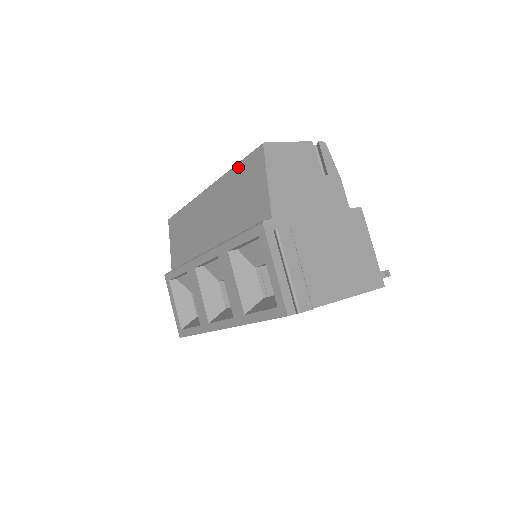
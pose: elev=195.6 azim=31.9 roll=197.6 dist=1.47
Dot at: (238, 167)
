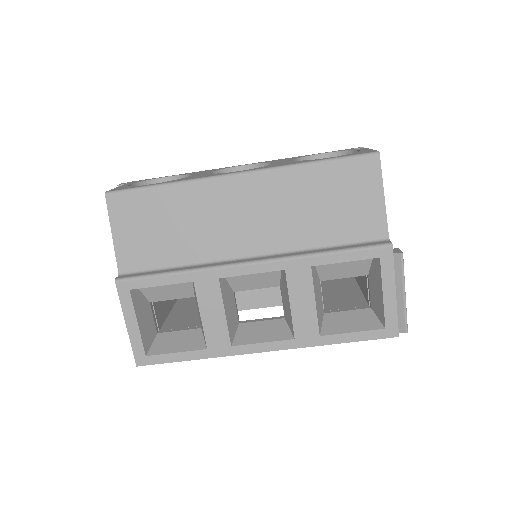
Dot at: (324, 166)
